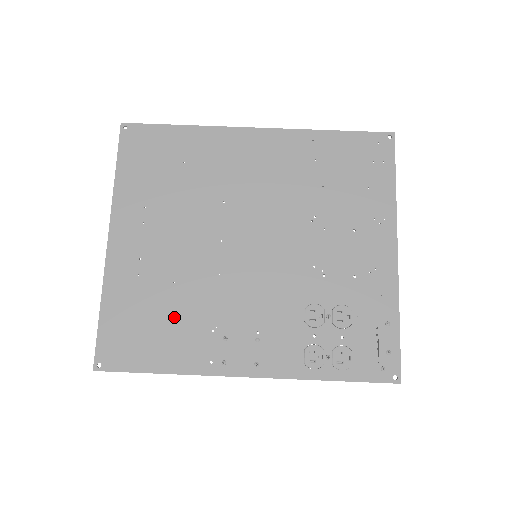
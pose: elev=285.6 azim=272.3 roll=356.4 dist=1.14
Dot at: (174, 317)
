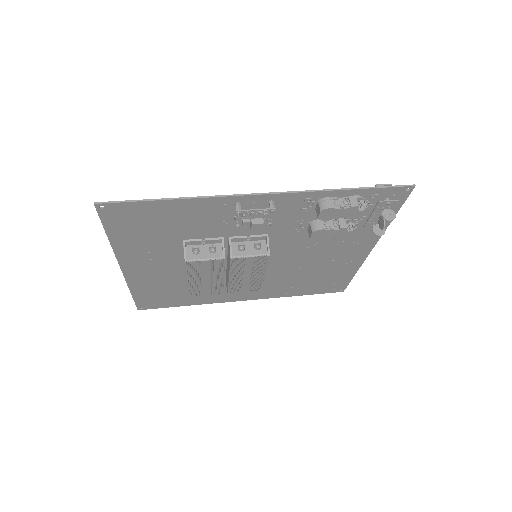
Dot at: (184, 229)
